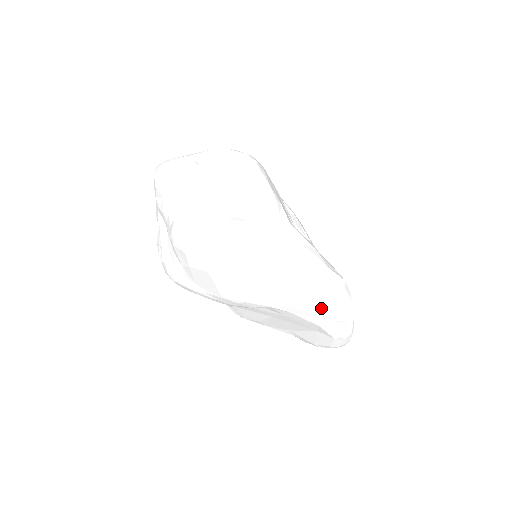
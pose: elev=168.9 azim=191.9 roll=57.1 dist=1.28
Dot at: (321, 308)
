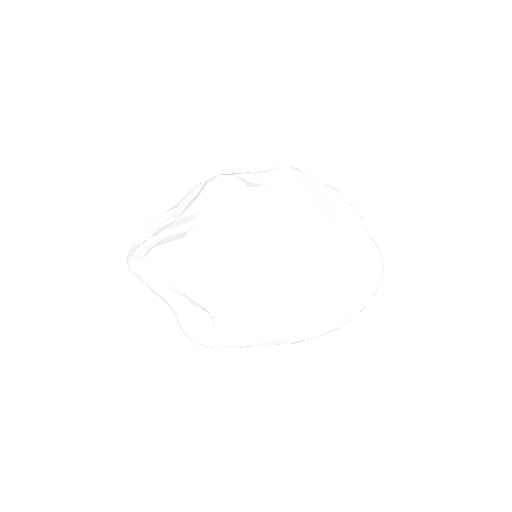
Dot at: occluded
